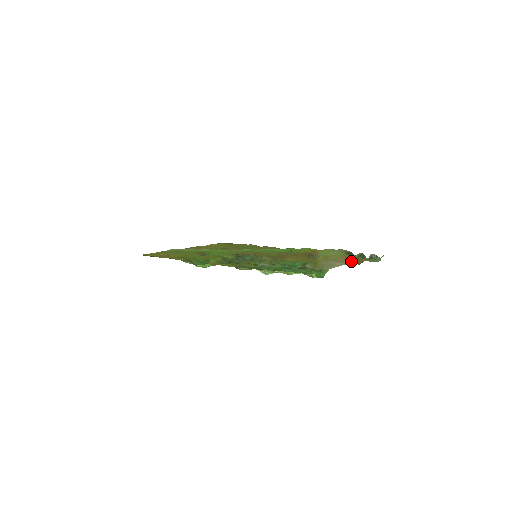
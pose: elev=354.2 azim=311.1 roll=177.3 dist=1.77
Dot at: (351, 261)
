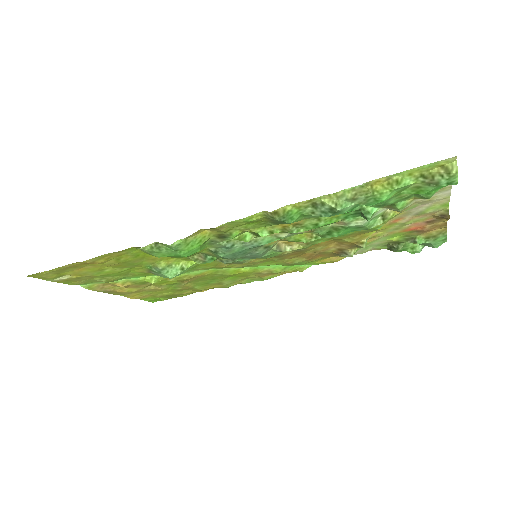
Dot at: (440, 210)
